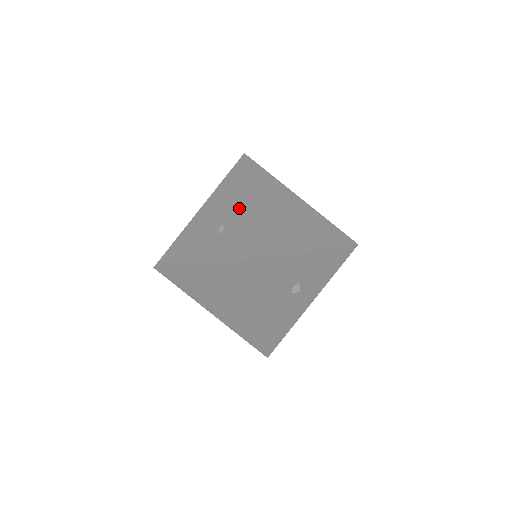
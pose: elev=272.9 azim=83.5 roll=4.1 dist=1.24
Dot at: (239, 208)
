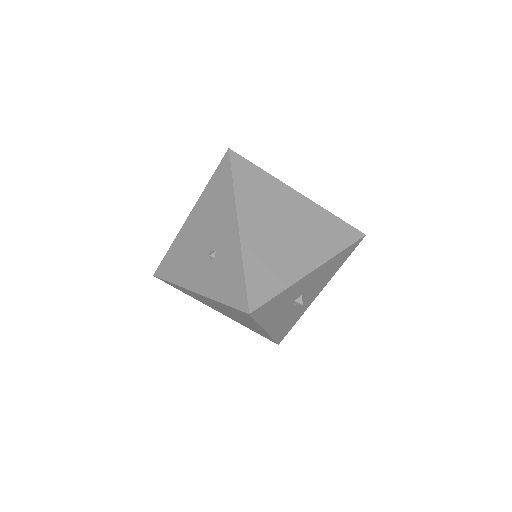
Dot at: (228, 233)
